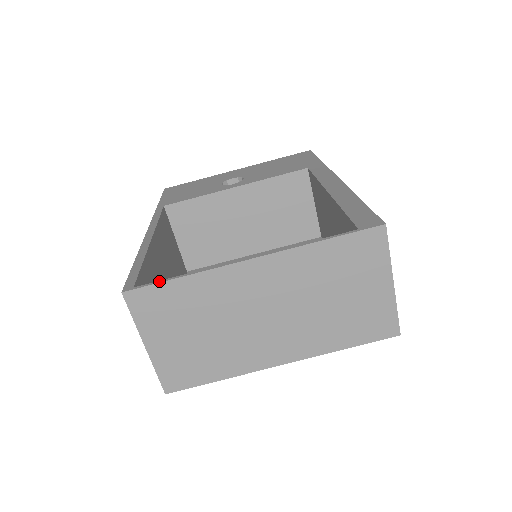
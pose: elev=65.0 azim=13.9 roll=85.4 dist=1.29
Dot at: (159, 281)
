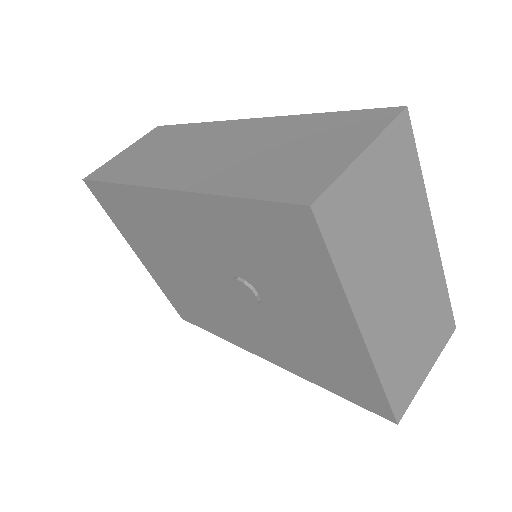
Dot at: (414, 148)
